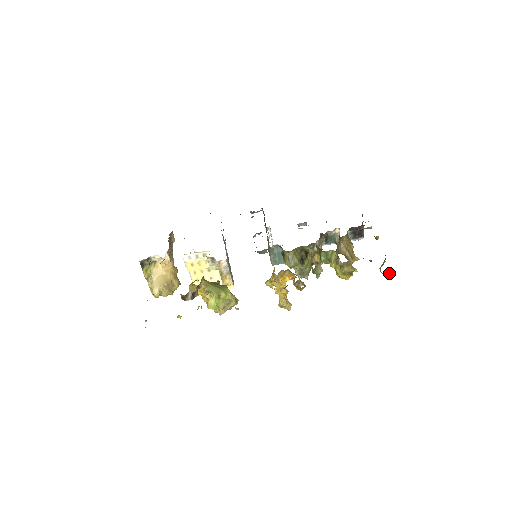
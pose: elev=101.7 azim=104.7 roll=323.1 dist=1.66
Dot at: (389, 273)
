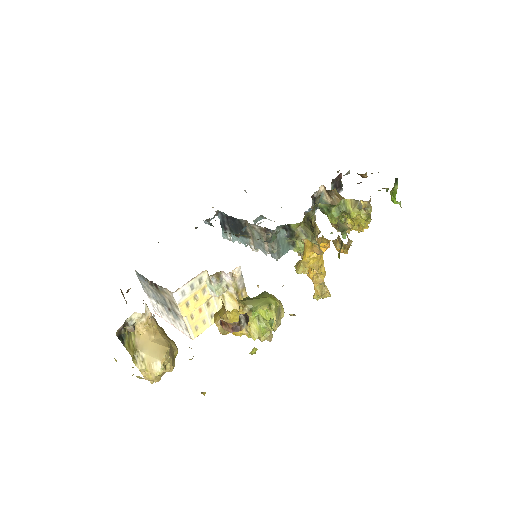
Dot at: (398, 202)
